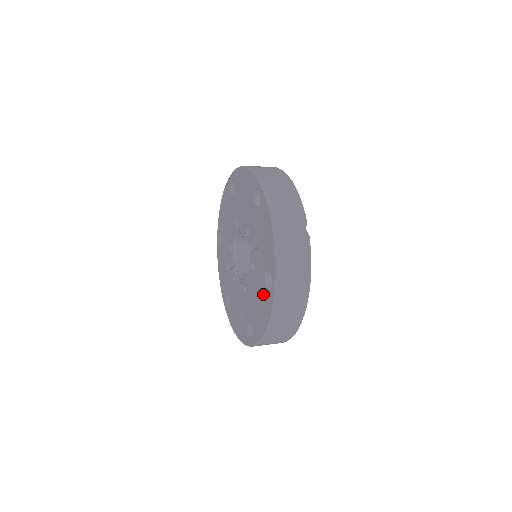
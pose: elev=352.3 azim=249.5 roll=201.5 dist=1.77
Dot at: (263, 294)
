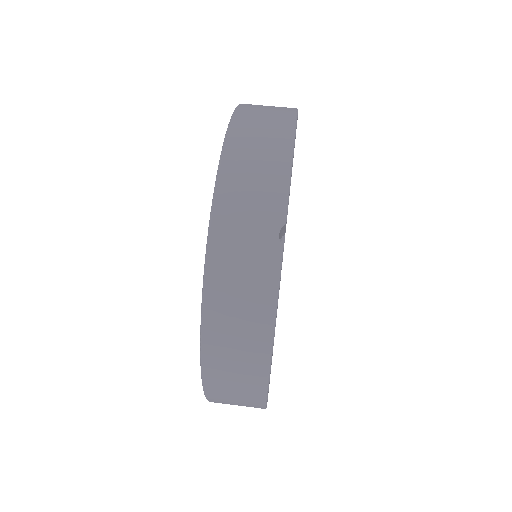
Dot at: occluded
